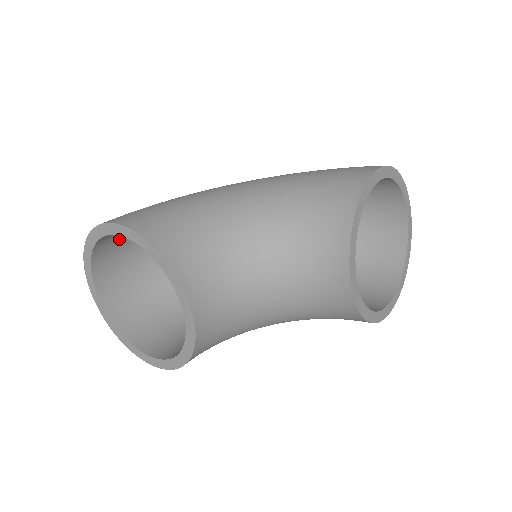
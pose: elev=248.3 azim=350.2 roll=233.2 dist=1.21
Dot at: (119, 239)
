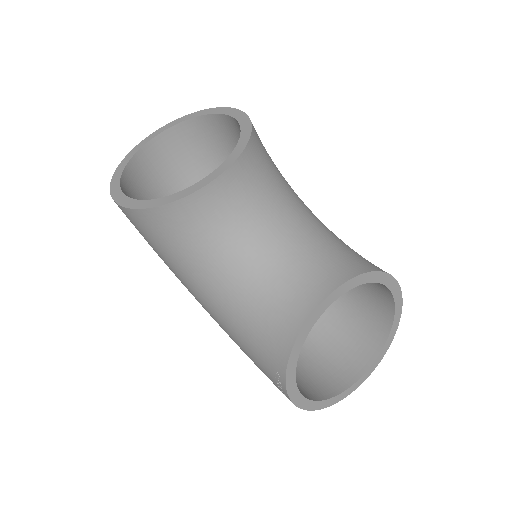
Dot at: (206, 142)
